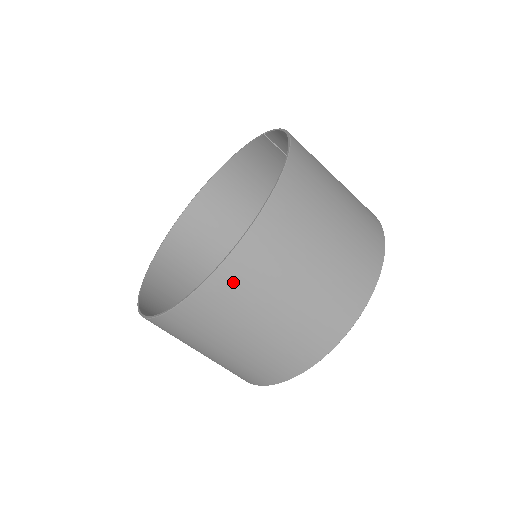
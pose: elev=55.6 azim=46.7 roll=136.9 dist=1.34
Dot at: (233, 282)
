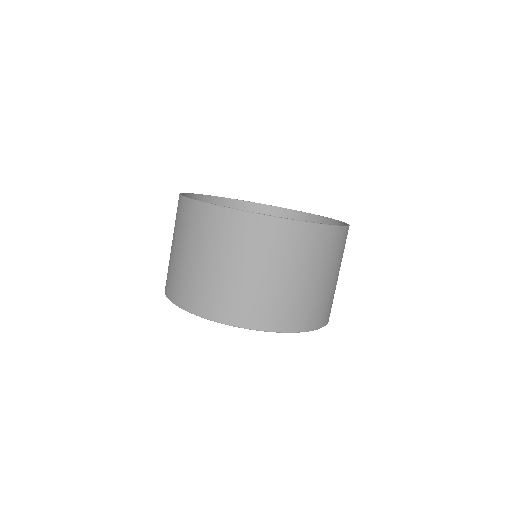
Dot at: (285, 234)
